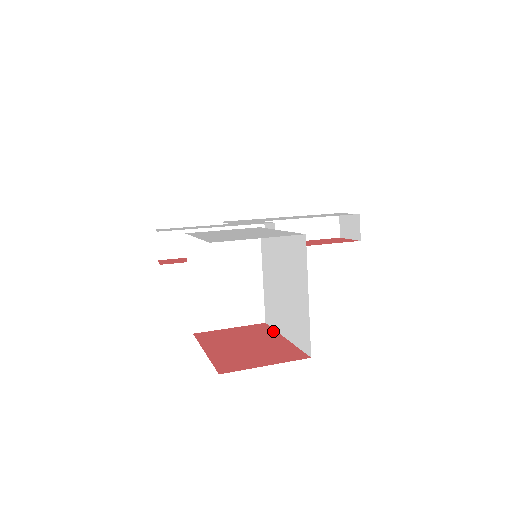
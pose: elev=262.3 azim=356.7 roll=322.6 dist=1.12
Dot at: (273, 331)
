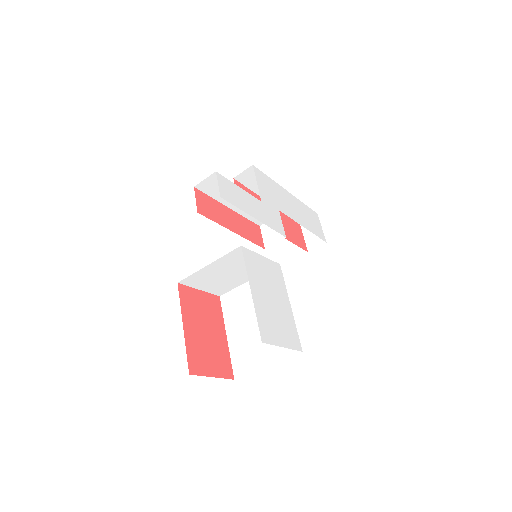
Dot at: (222, 318)
